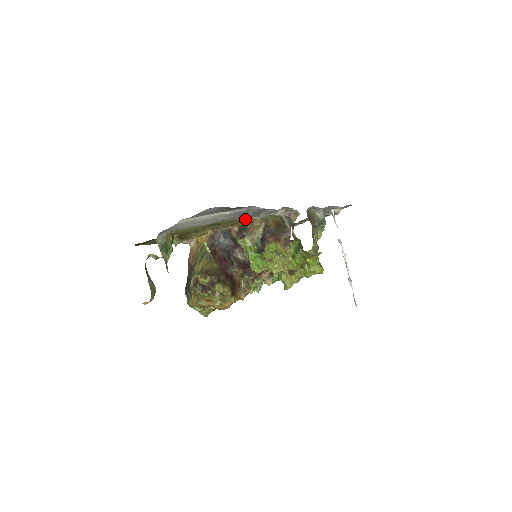
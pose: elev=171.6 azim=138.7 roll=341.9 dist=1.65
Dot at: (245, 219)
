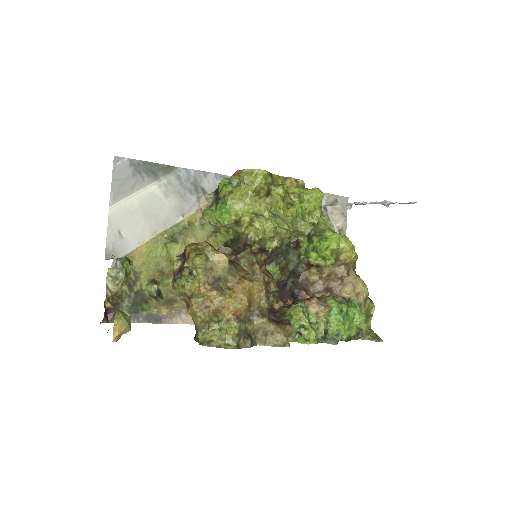
Dot at: occluded
